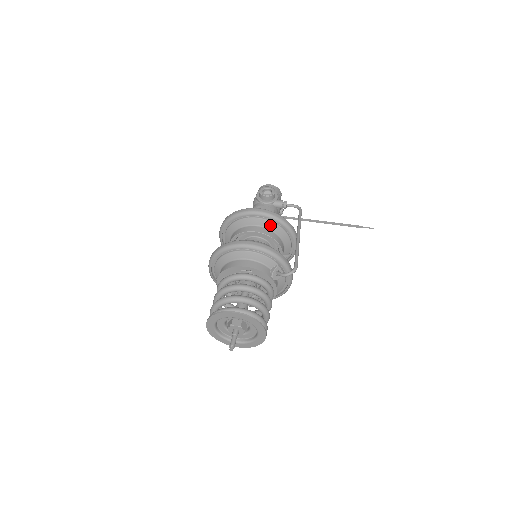
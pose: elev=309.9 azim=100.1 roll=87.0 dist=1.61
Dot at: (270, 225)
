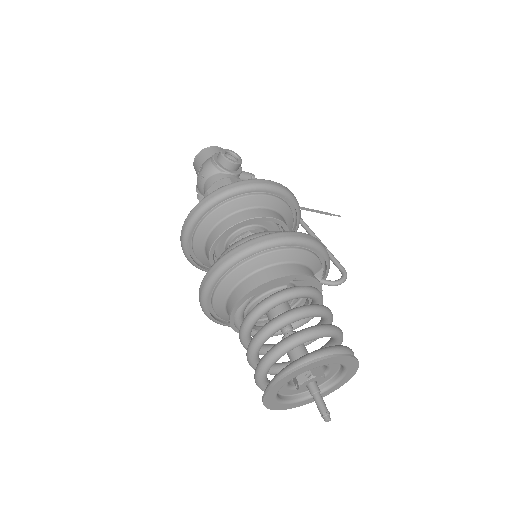
Dot at: (282, 208)
